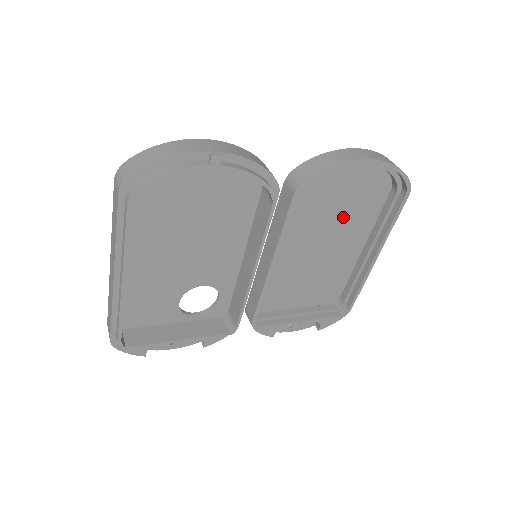
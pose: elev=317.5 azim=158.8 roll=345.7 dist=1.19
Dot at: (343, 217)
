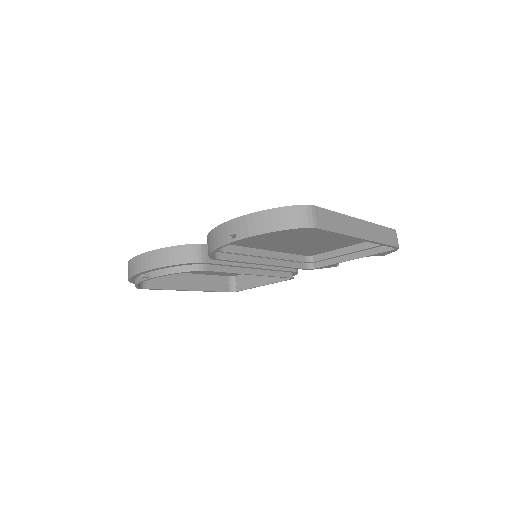
Dot at: (292, 230)
